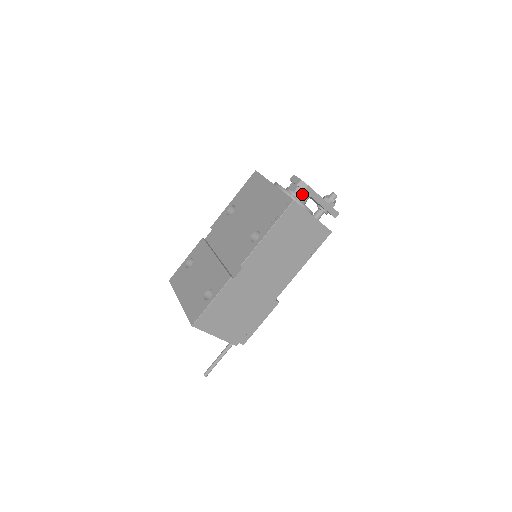
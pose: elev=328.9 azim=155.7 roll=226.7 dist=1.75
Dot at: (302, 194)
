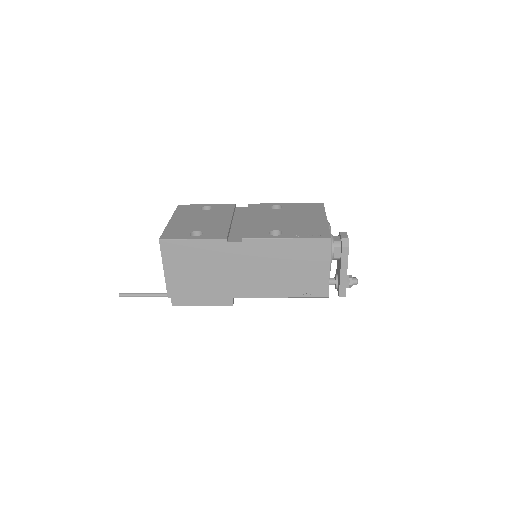
Dot at: (338, 249)
